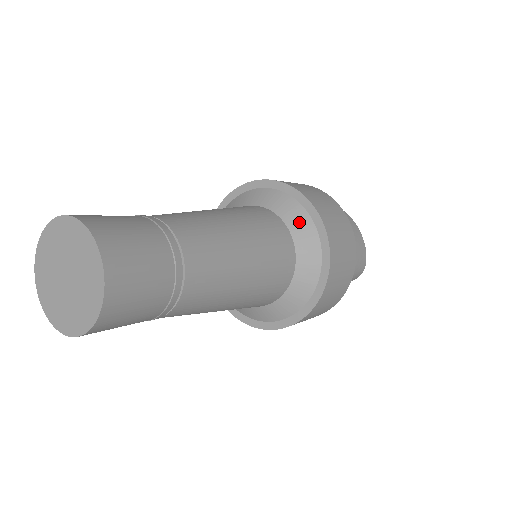
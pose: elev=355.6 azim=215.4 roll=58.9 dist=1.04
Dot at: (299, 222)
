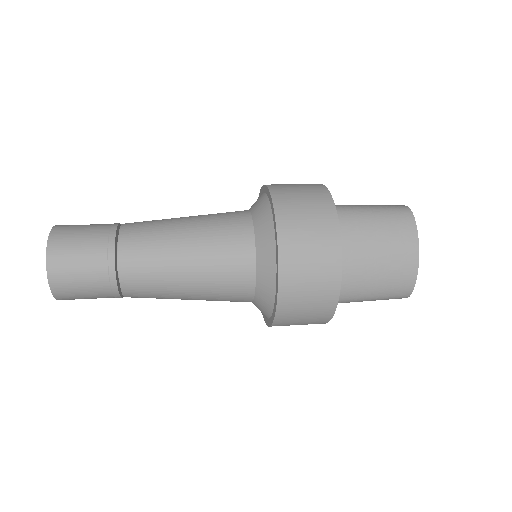
Dot at: (266, 255)
